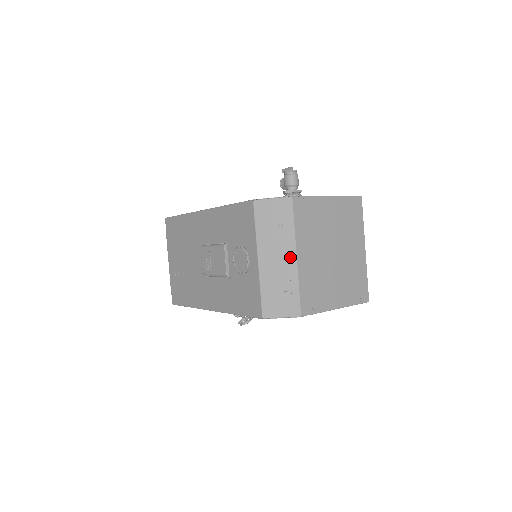
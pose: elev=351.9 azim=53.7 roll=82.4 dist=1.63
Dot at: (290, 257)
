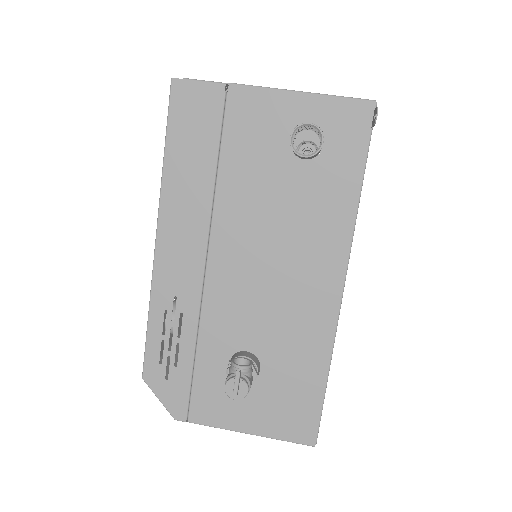
Dot at: occluded
